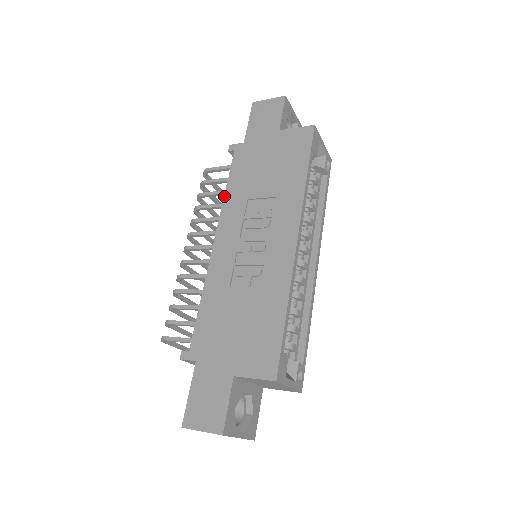
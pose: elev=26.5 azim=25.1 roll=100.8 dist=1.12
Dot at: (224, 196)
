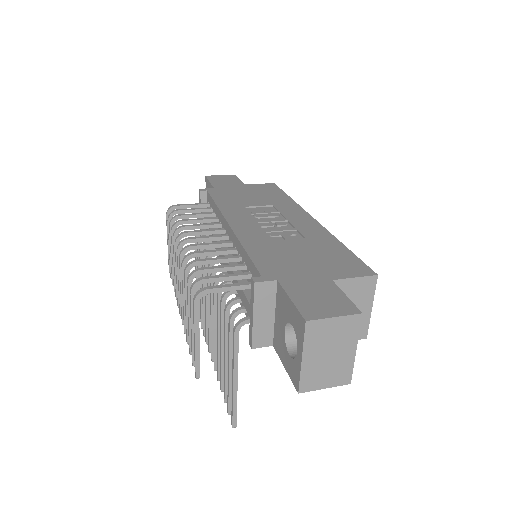
Dot at: (218, 206)
